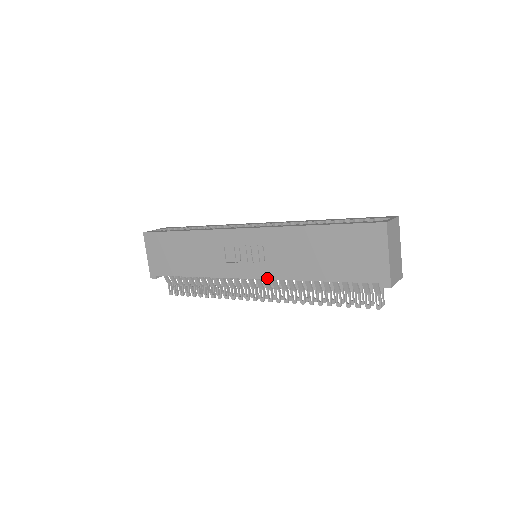
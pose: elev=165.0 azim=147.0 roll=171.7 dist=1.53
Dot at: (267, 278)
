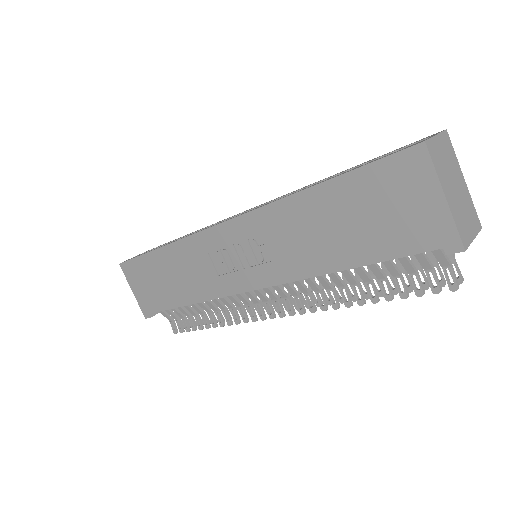
Dot at: (274, 284)
